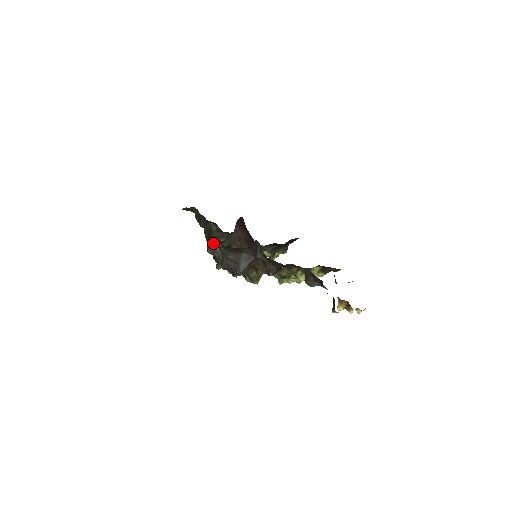
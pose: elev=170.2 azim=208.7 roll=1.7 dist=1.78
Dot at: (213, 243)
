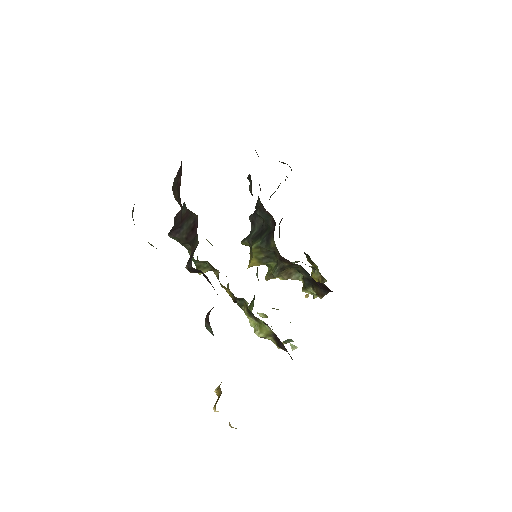
Dot at: occluded
